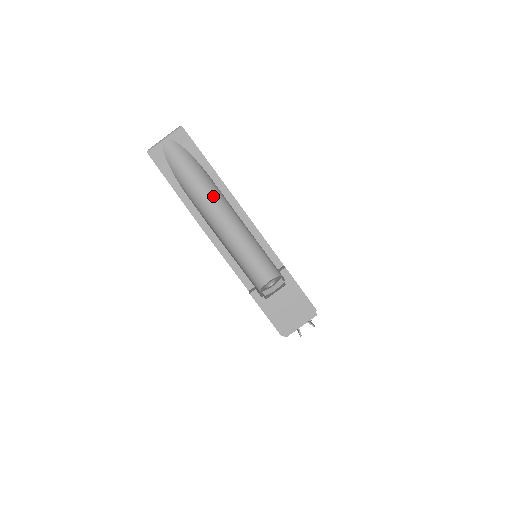
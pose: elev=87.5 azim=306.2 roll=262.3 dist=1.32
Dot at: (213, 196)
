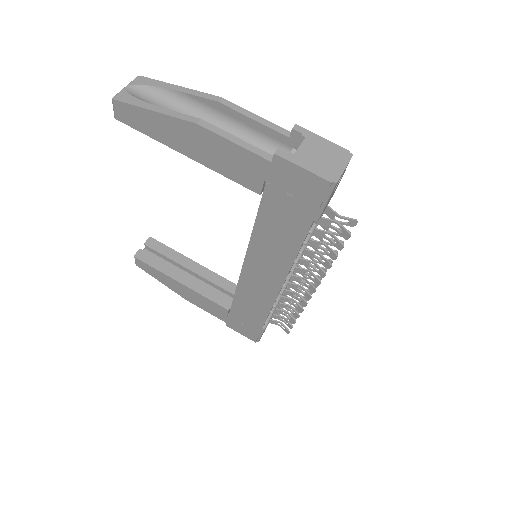
Dot at: (192, 115)
